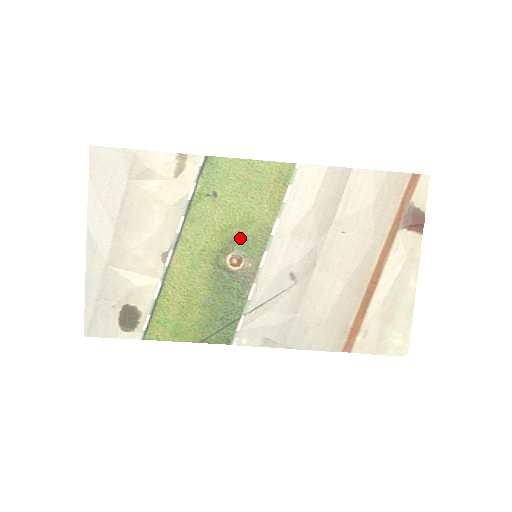
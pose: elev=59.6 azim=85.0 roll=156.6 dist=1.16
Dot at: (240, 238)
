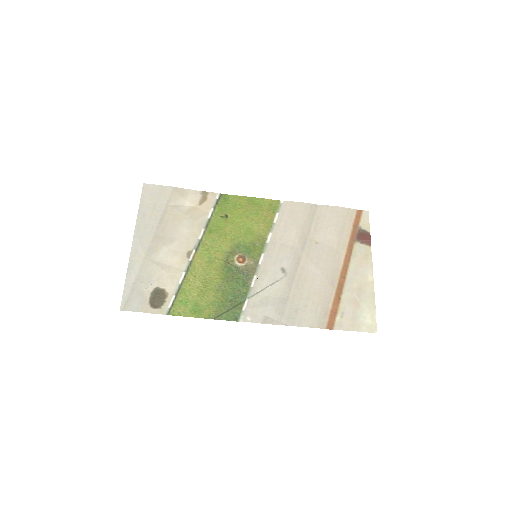
Dot at: (244, 245)
